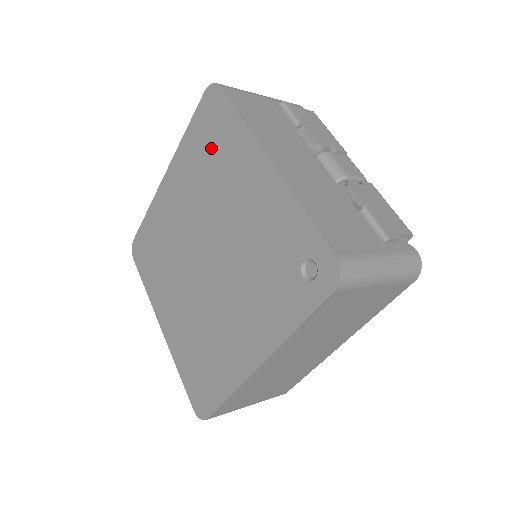
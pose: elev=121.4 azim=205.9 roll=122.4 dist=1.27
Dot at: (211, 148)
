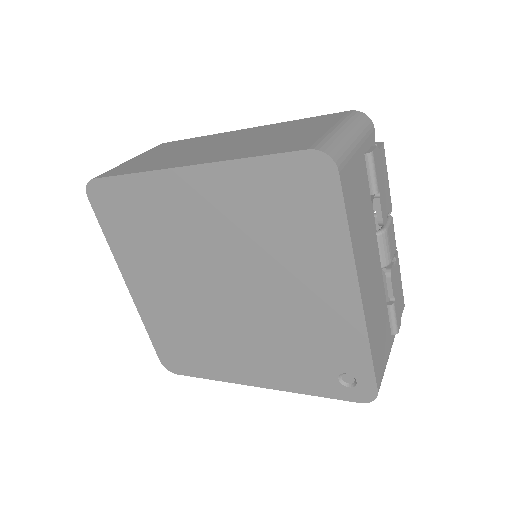
Dot at: (286, 216)
